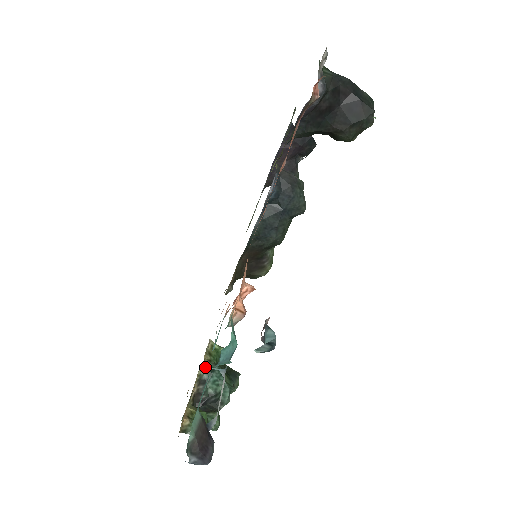
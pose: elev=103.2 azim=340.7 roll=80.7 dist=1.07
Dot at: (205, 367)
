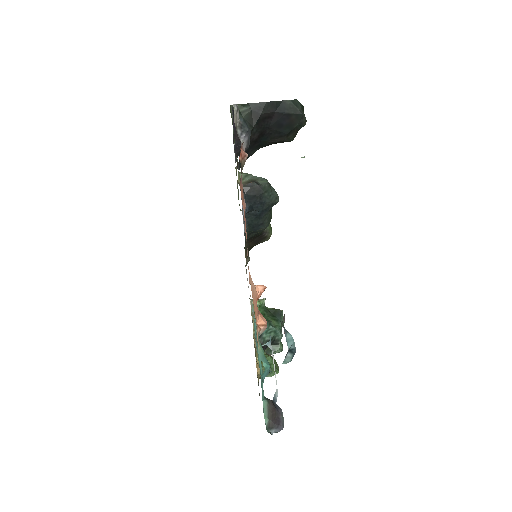
Dot at: (256, 327)
